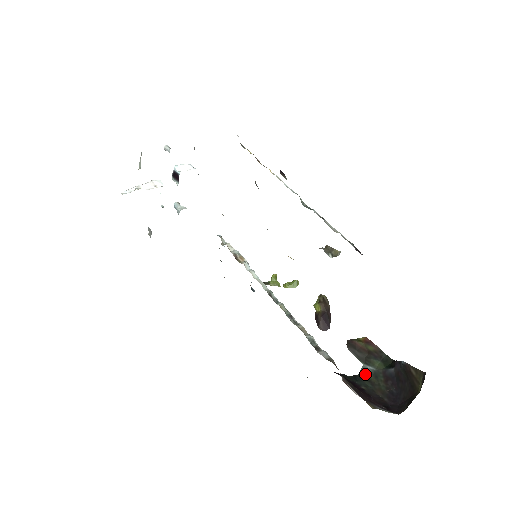
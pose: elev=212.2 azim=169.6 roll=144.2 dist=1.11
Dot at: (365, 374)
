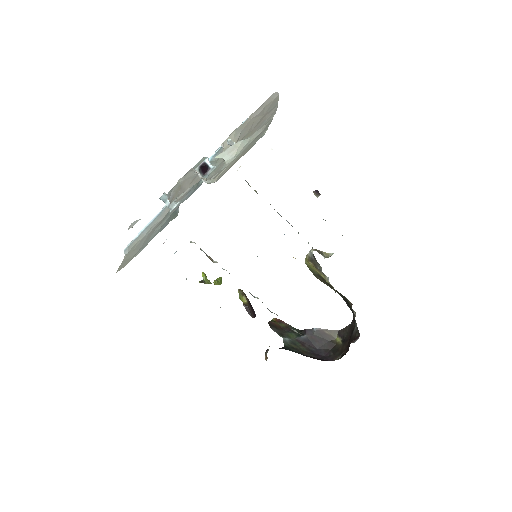
Dot at: (288, 344)
